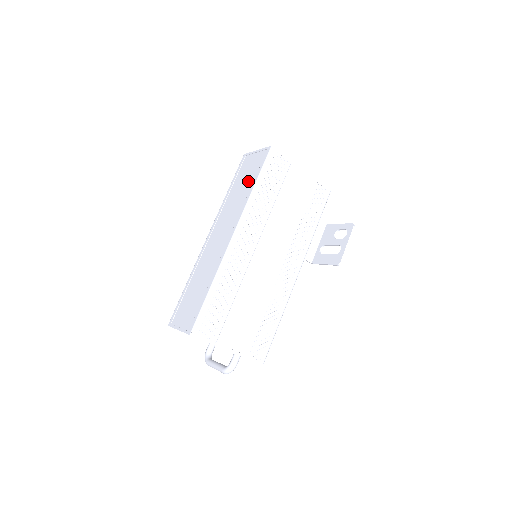
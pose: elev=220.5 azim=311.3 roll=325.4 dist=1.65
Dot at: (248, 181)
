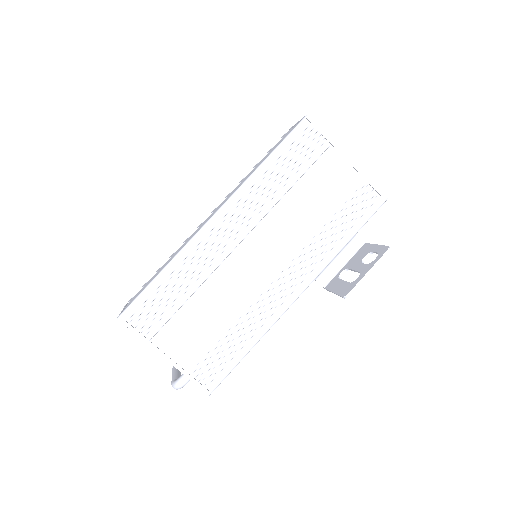
Dot at: occluded
